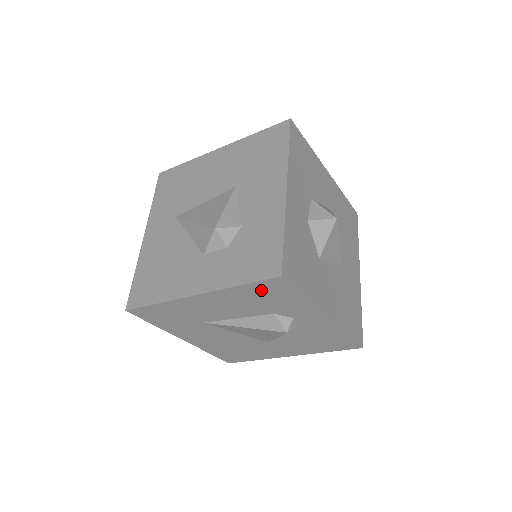
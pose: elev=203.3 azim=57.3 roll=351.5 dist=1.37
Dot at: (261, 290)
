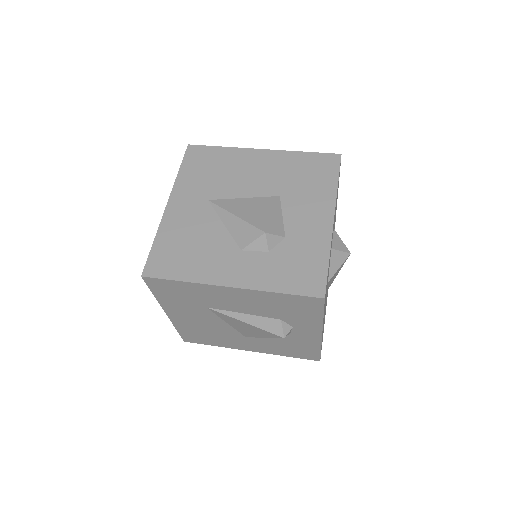
Dot at: (294, 302)
